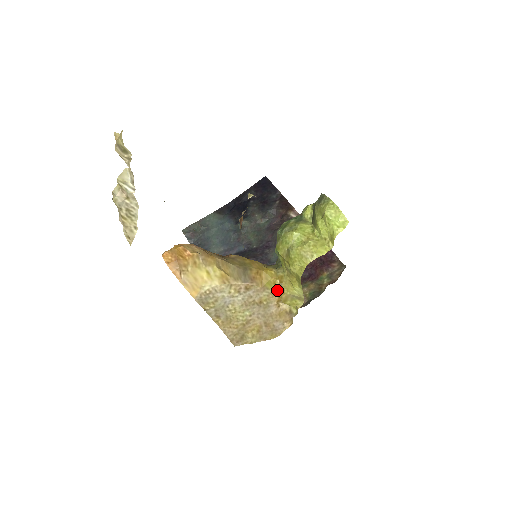
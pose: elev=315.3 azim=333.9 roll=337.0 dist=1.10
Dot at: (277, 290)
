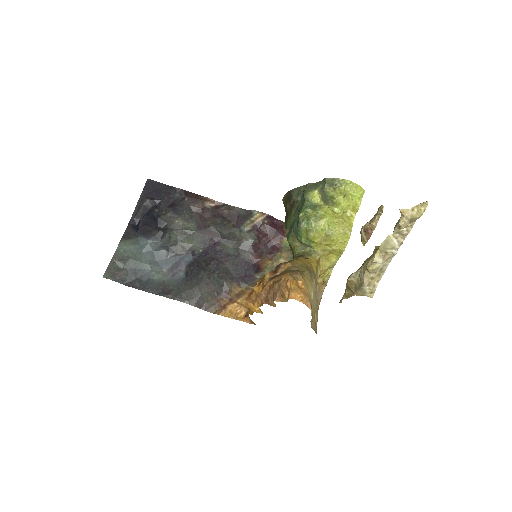
Dot at: (319, 271)
